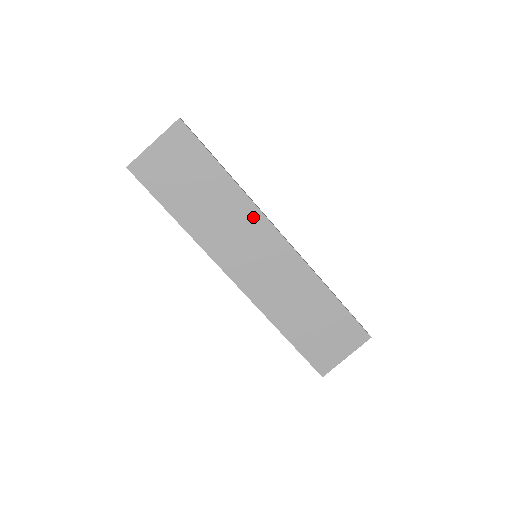
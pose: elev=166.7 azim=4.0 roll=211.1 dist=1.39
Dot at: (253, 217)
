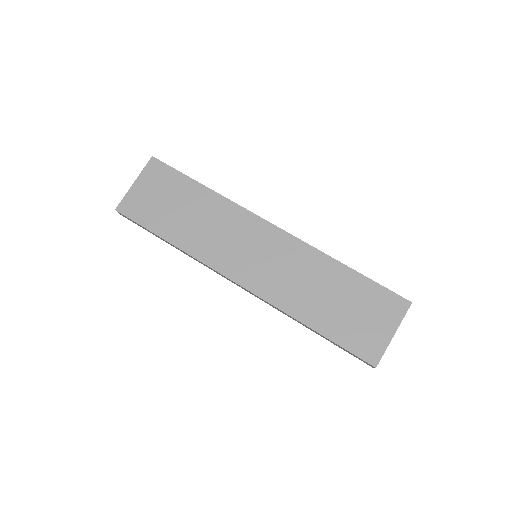
Dot at: (239, 216)
